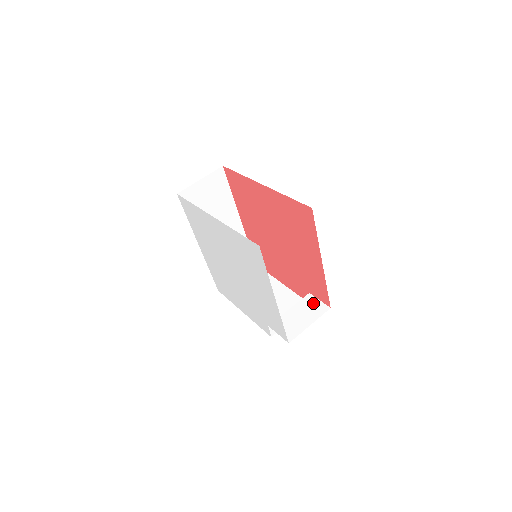
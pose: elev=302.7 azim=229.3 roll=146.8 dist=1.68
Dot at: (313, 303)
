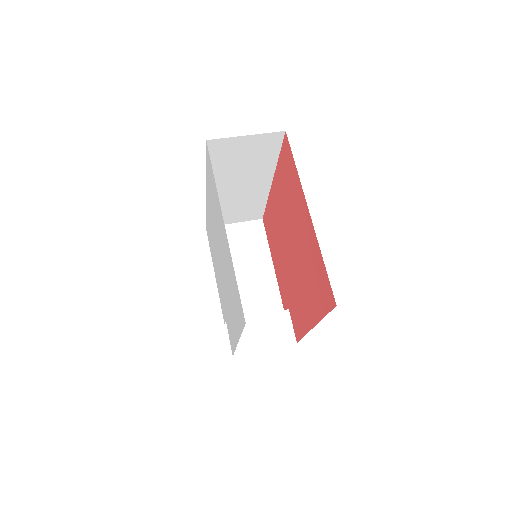
Dot at: (284, 325)
